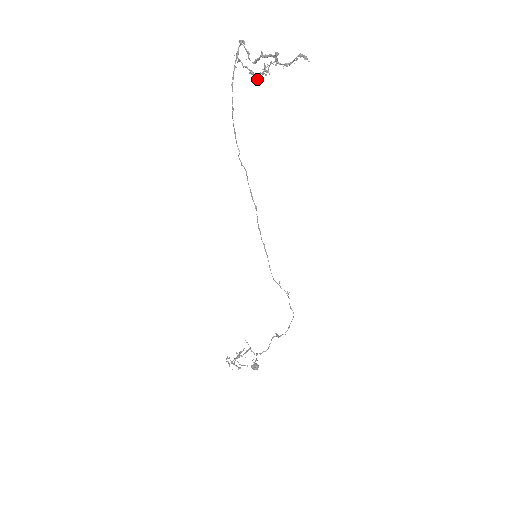
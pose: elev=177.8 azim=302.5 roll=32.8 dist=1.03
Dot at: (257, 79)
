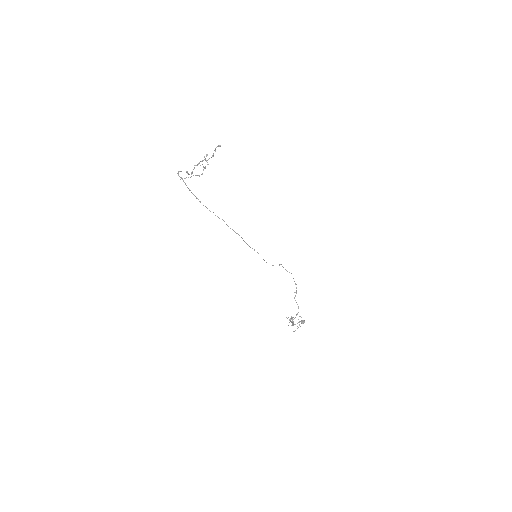
Dot at: (202, 174)
